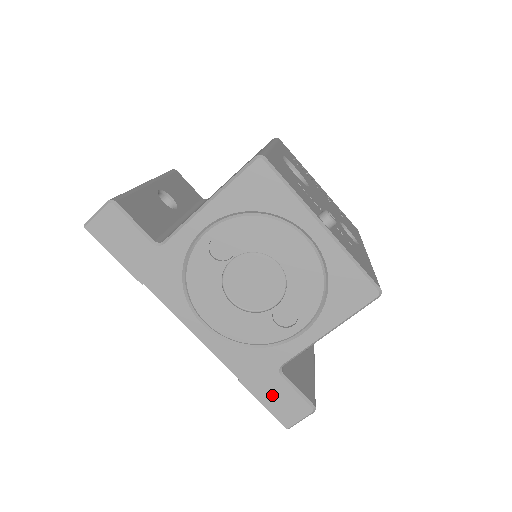
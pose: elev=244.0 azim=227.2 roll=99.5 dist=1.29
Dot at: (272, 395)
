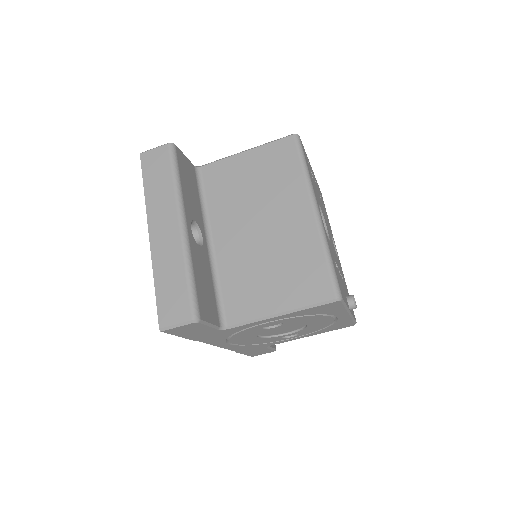
Dot at: (254, 352)
